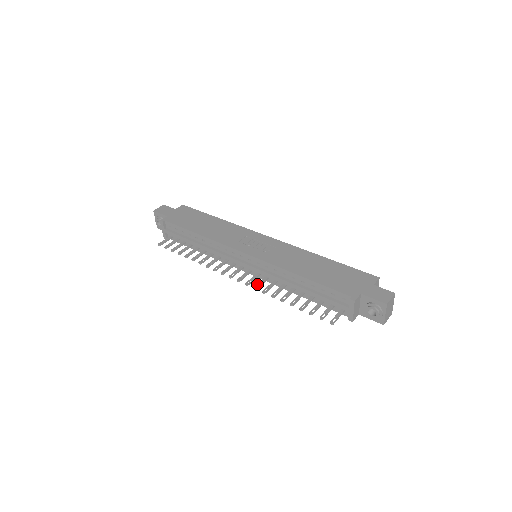
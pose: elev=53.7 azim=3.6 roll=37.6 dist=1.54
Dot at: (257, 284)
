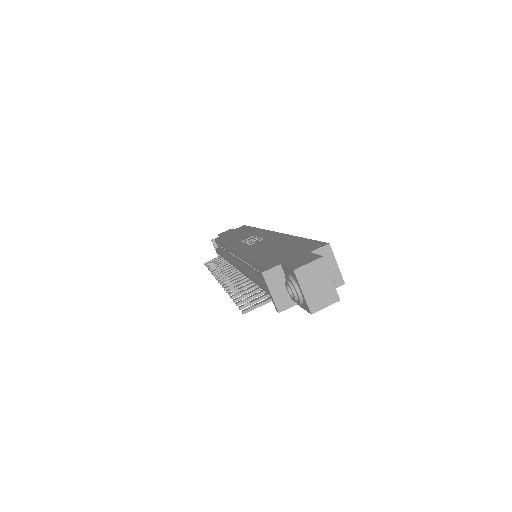
Dot at: (229, 282)
